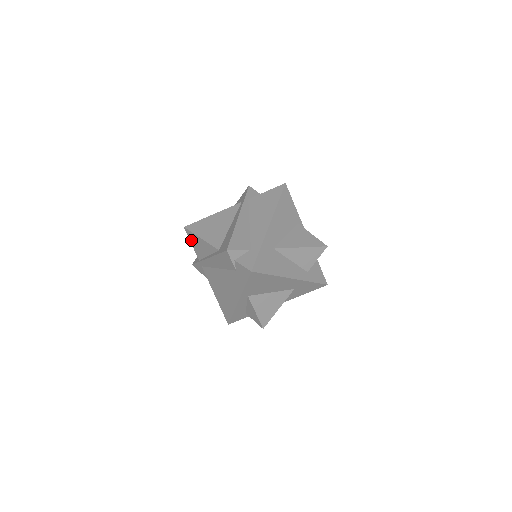
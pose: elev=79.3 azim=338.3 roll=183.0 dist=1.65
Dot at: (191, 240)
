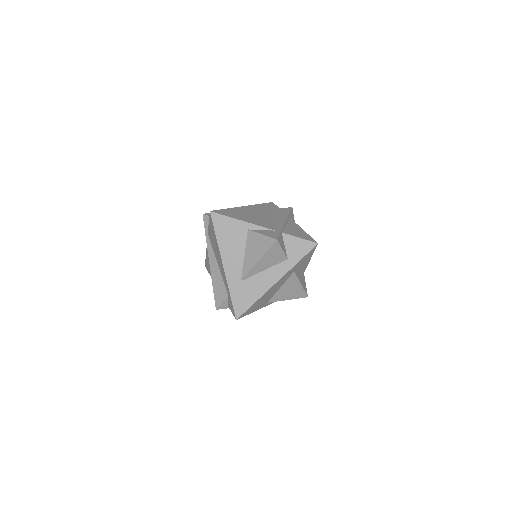
Dot at: occluded
